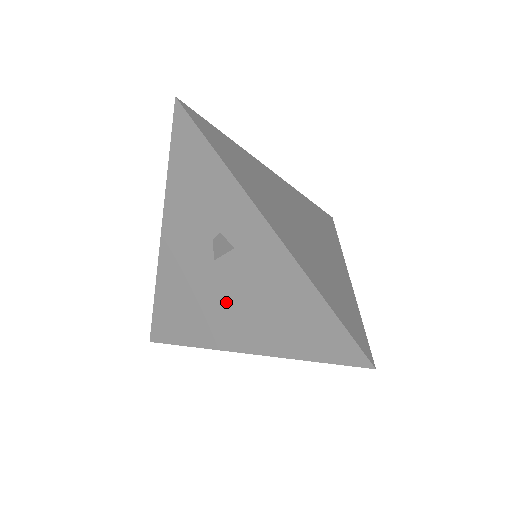
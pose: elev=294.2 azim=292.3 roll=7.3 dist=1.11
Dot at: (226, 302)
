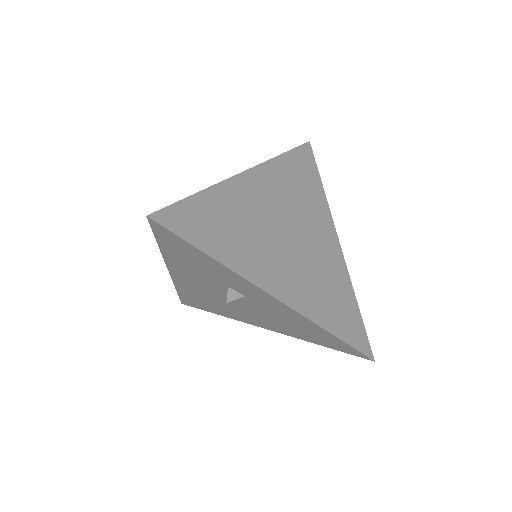
Dot at: (245, 311)
